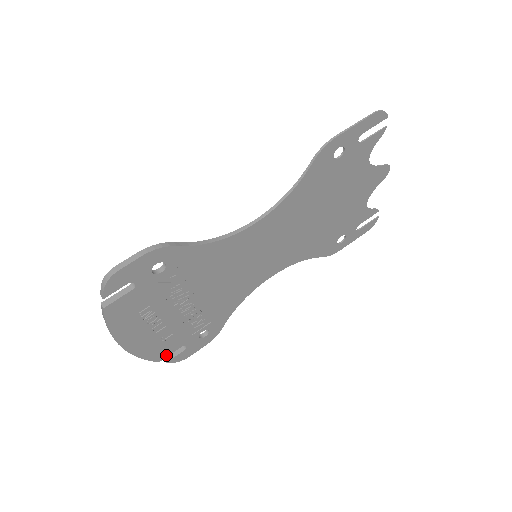
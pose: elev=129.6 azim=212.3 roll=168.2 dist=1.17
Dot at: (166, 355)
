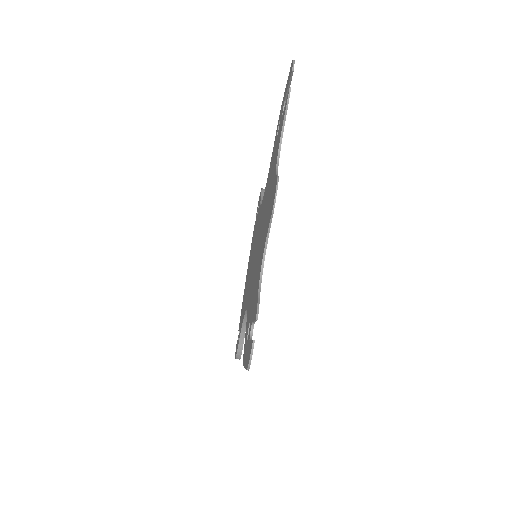
Dot at: occluded
